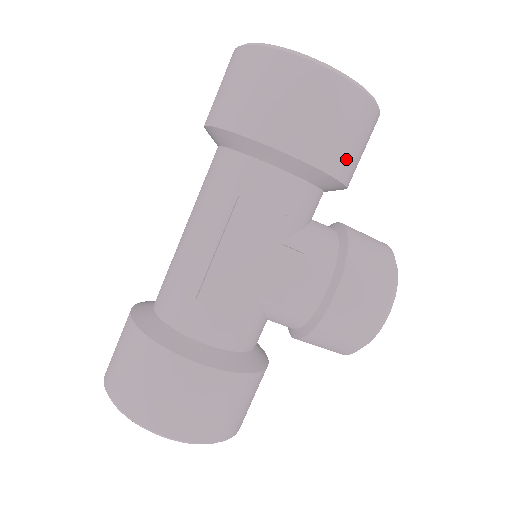
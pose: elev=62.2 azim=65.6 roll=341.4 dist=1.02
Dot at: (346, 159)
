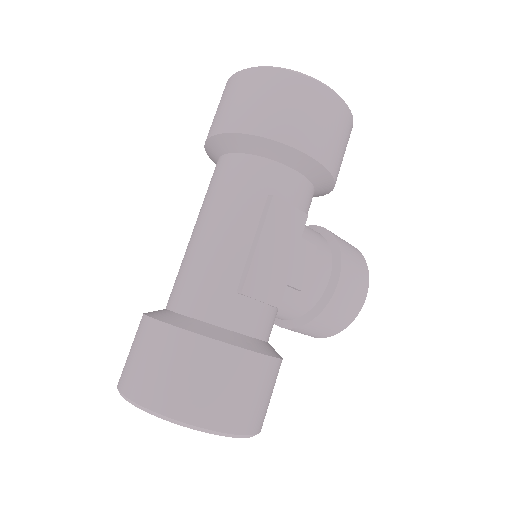
Dot at: (339, 168)
